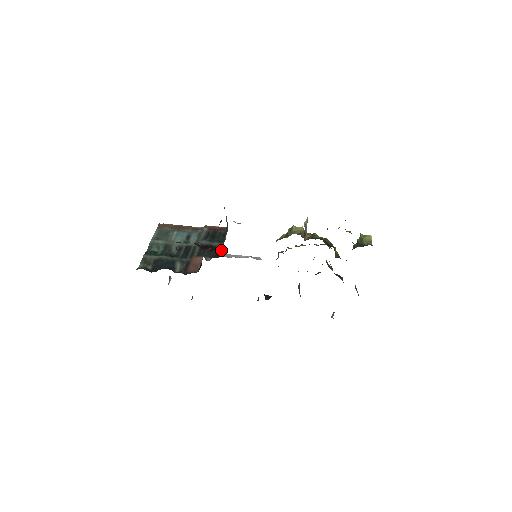
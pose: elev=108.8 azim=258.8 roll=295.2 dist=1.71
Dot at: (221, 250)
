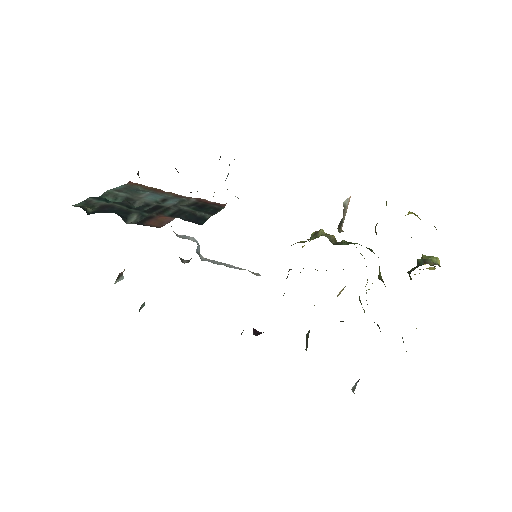
Dot at: (207, 219)
